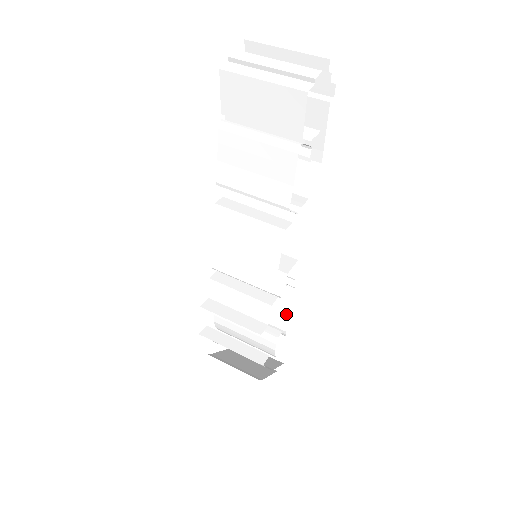
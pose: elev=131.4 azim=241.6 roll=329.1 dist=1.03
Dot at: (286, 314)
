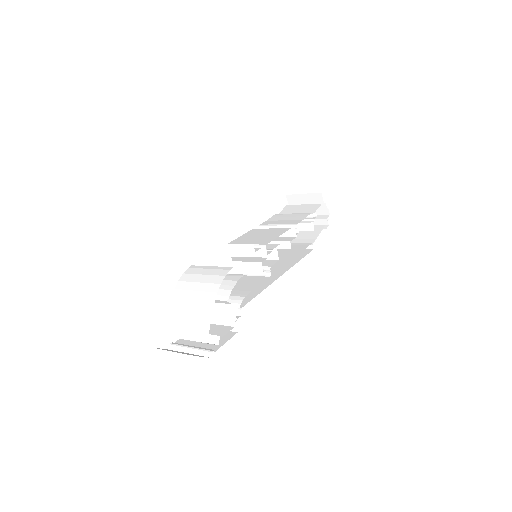
Dot at: (253, 288)
